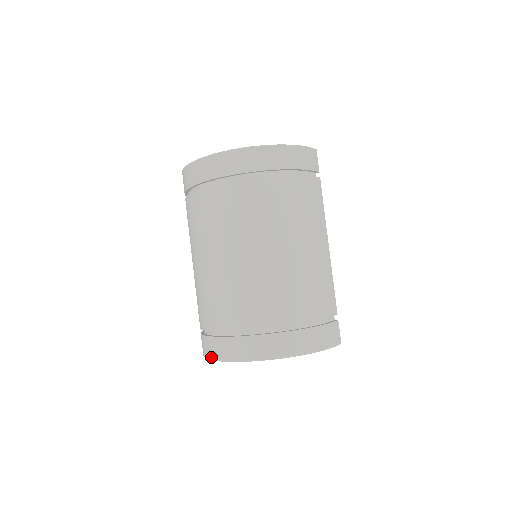
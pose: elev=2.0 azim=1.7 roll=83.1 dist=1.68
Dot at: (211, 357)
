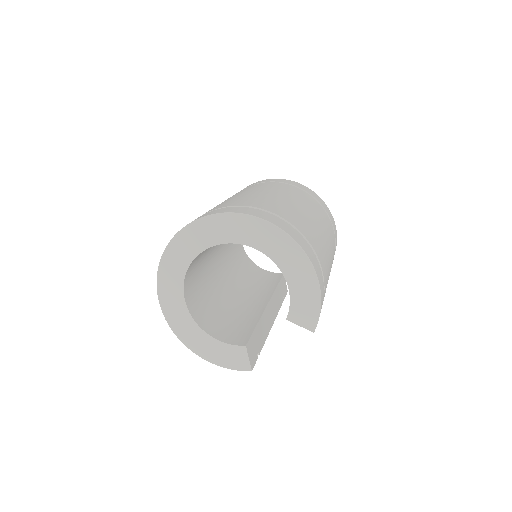
Dot at: (228, 211)
